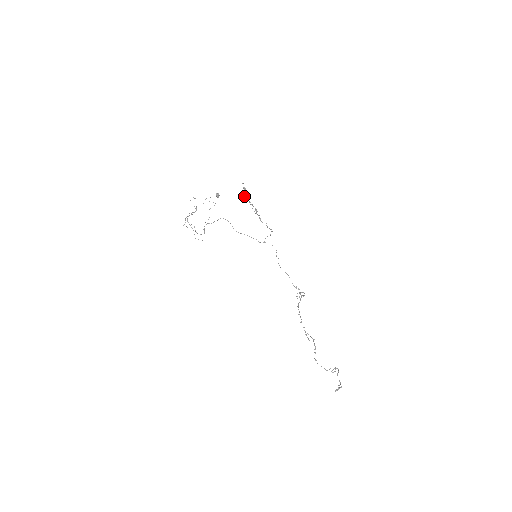
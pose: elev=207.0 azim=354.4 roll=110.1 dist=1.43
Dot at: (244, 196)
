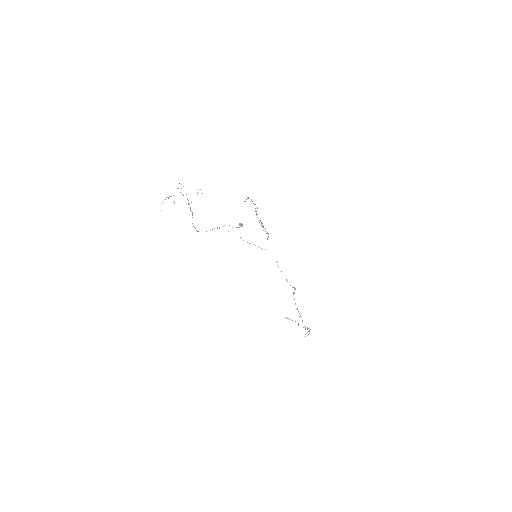
Dot at: (244, 201)
